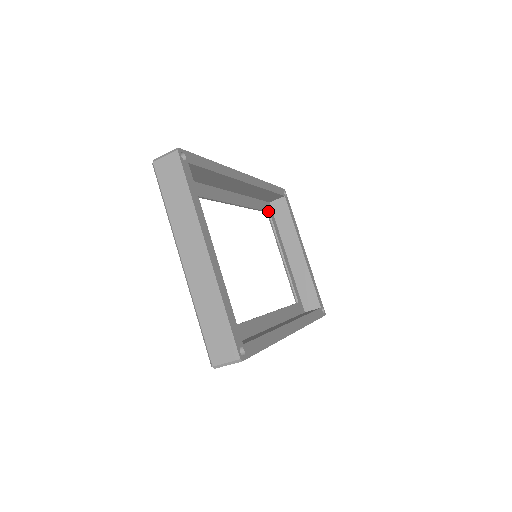
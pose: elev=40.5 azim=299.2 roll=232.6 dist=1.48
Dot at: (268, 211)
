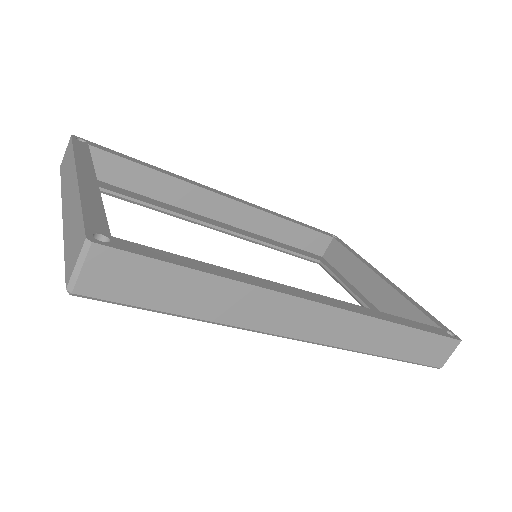
Dot at: (317, 260)
